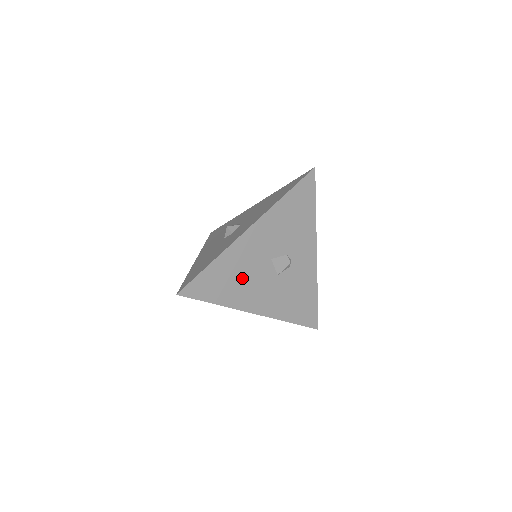
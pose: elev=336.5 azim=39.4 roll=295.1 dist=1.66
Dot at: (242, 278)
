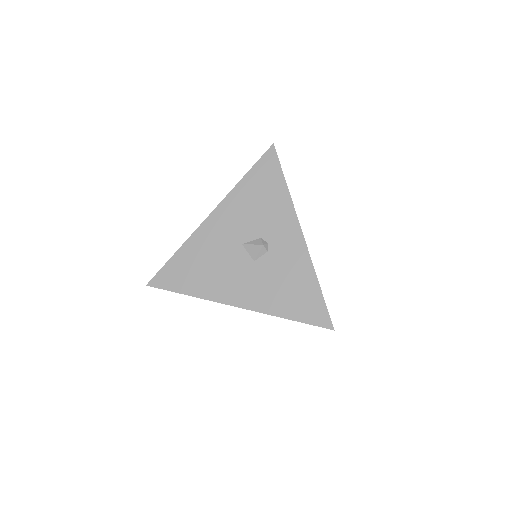
Dot at: (211, 267)
